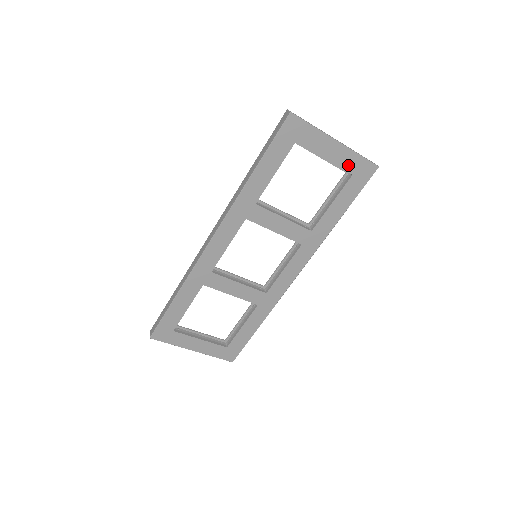
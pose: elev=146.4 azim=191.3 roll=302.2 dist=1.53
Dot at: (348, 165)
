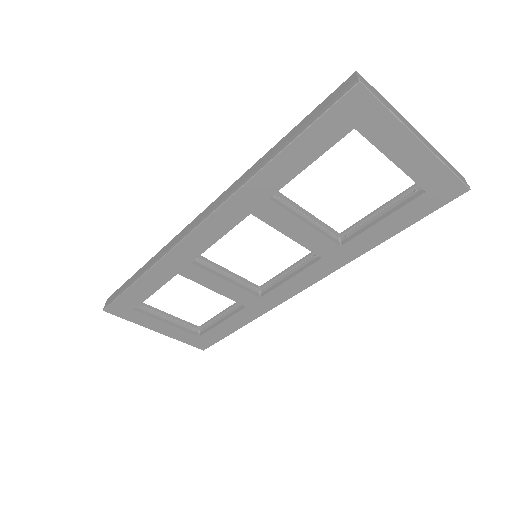
Dot at: (425, 177)
